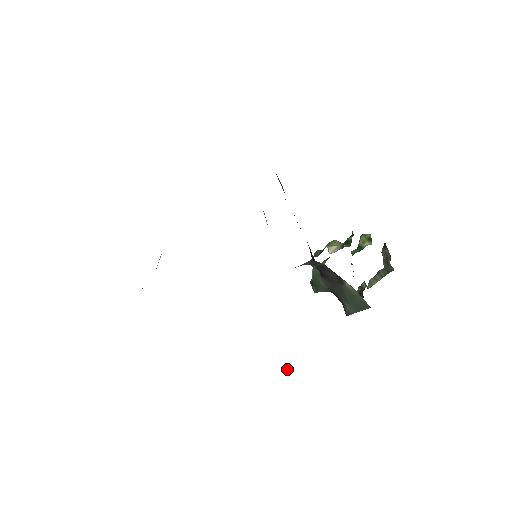
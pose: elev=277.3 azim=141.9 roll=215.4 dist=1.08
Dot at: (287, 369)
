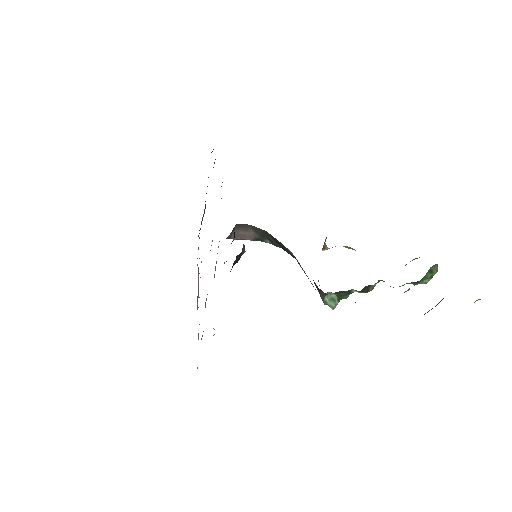
Dot at: occluded
